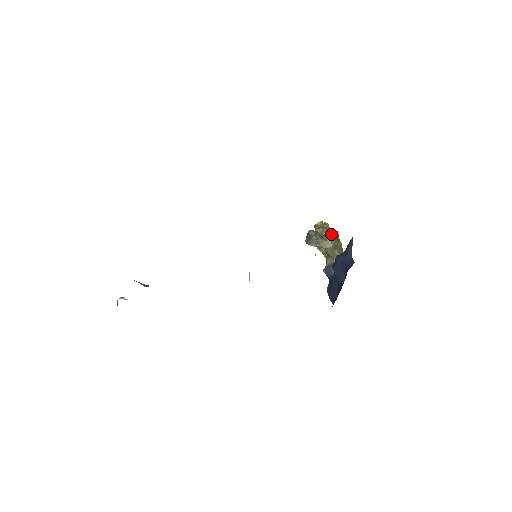
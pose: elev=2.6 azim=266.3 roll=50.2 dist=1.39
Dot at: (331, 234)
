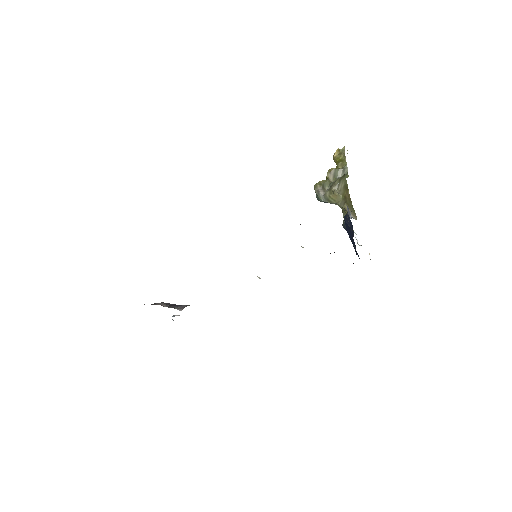
Dot at: (339, 181)
